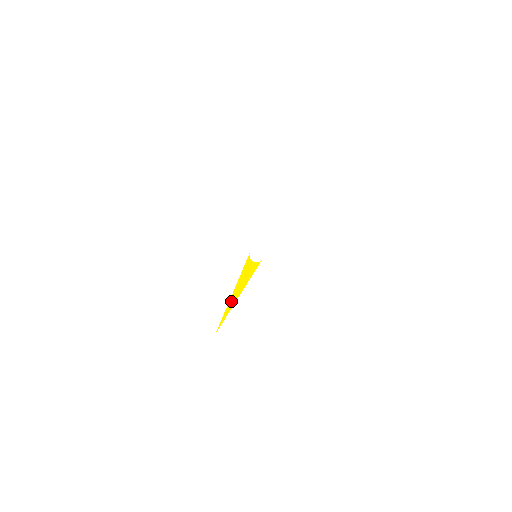
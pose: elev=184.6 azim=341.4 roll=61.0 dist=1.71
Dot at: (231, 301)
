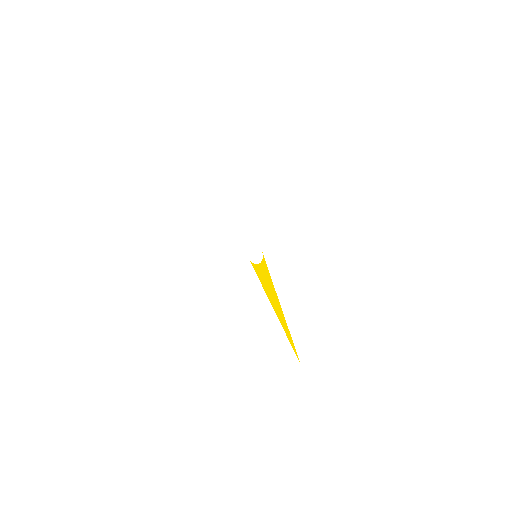
Dot at: (281, 321)
